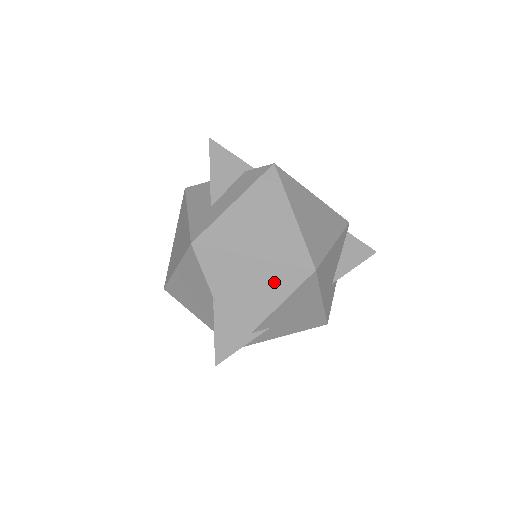
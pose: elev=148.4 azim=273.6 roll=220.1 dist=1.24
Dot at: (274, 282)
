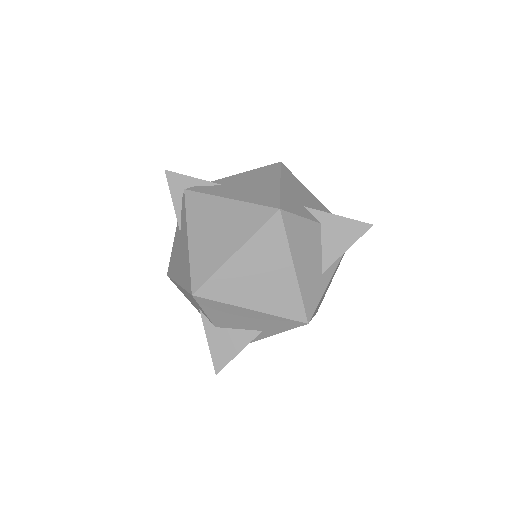
Dot at: occluded
